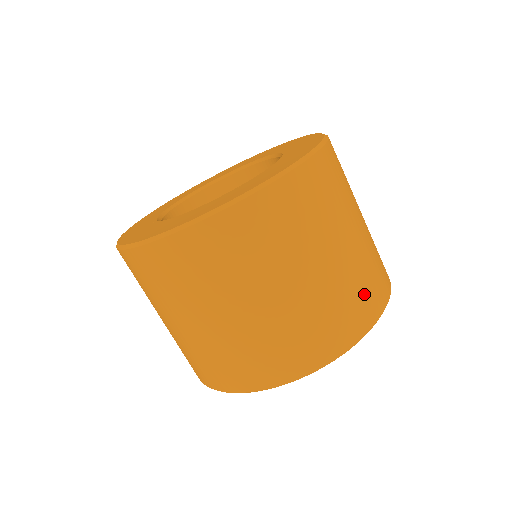
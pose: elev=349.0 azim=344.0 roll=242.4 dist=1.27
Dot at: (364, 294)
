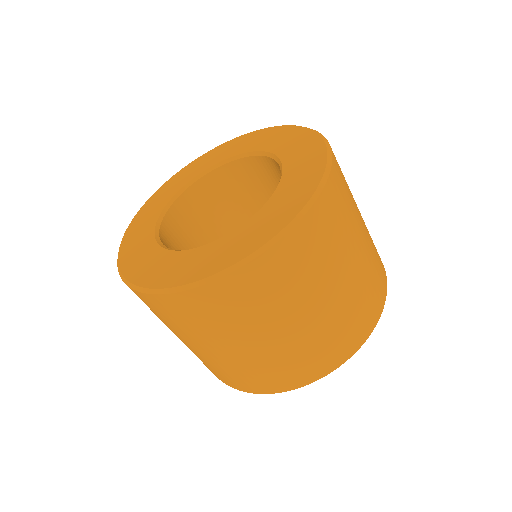
Dot at: occluded
